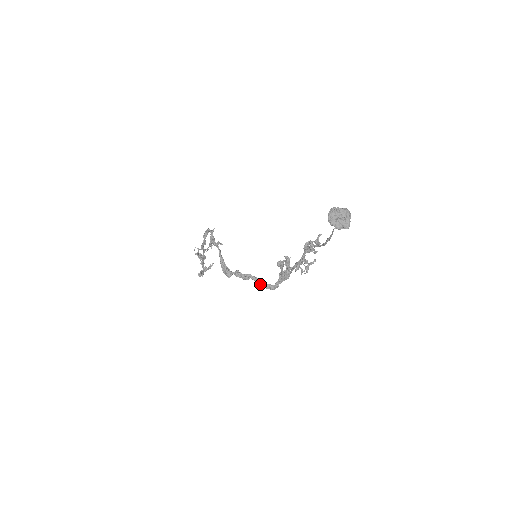
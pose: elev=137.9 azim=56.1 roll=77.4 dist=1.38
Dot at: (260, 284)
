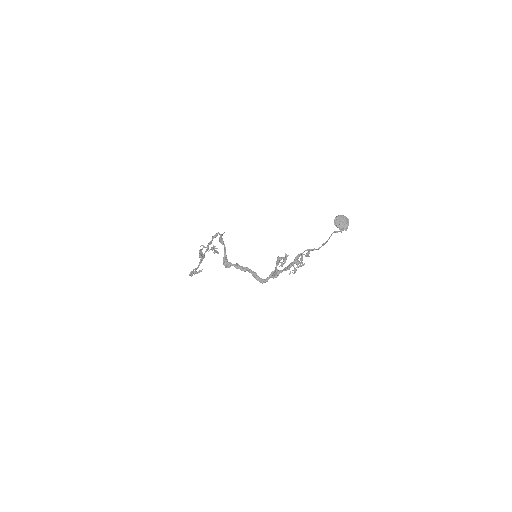
Dot at: (254, 276)
